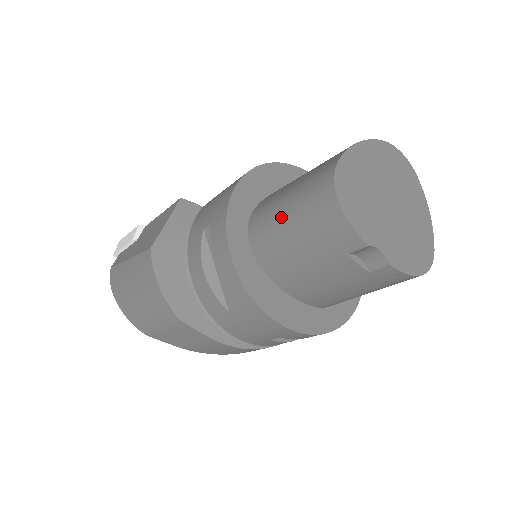
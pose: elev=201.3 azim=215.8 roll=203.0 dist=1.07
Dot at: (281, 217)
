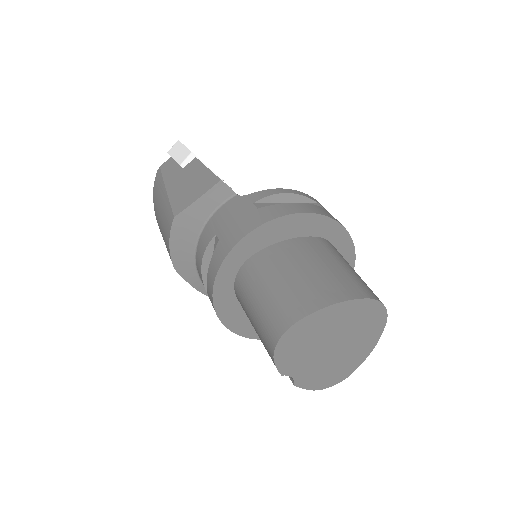
Dot at: (253, 299)
